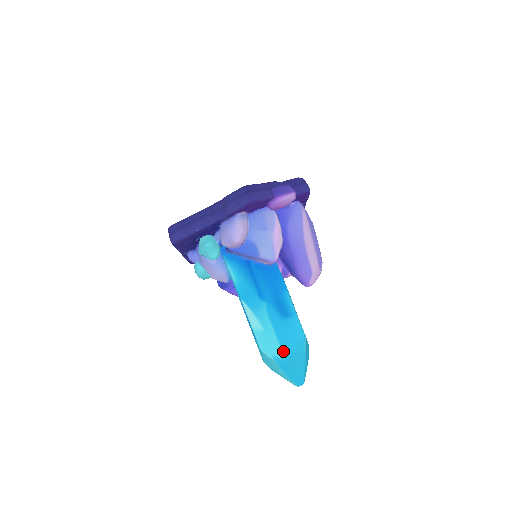
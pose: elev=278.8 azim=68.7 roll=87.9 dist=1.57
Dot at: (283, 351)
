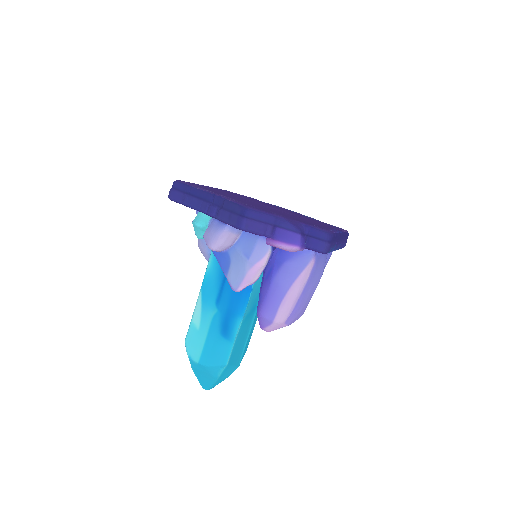
Dot at: (201, 359)
